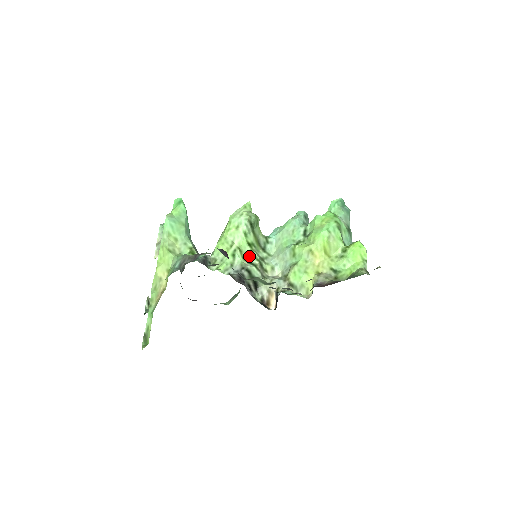
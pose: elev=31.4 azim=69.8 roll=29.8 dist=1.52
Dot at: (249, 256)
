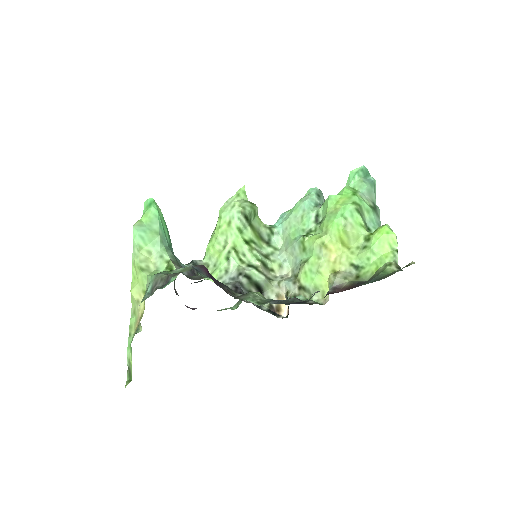
Dot at: (248, 256)
